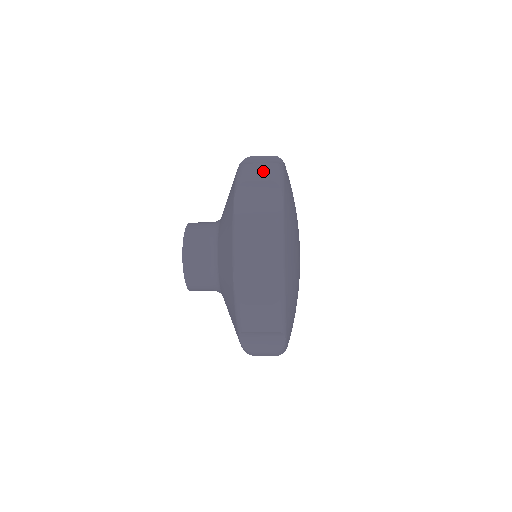
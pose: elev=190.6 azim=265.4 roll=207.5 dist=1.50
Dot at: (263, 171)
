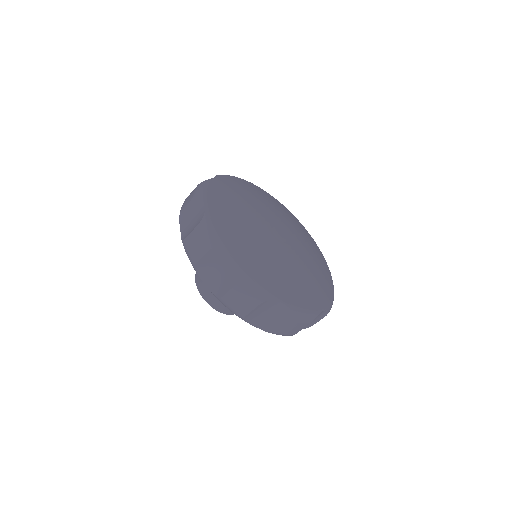
Dot at: occluded
